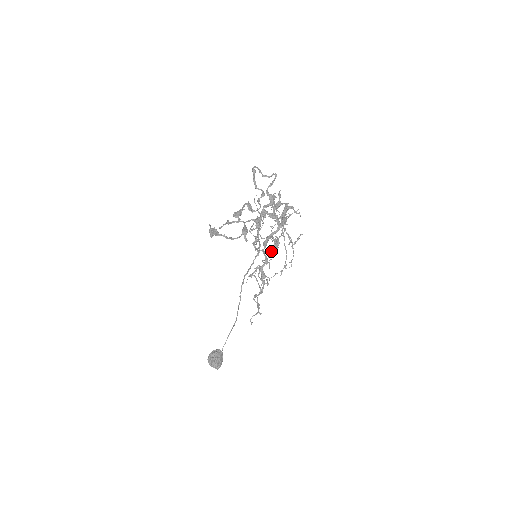
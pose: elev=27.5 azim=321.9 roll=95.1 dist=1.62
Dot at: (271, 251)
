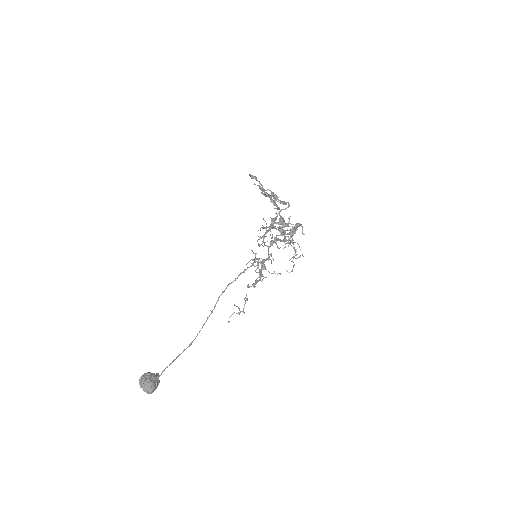
Dot at: (288, 233)
